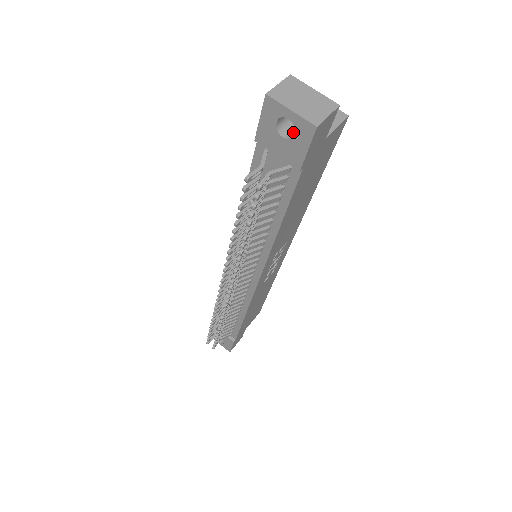
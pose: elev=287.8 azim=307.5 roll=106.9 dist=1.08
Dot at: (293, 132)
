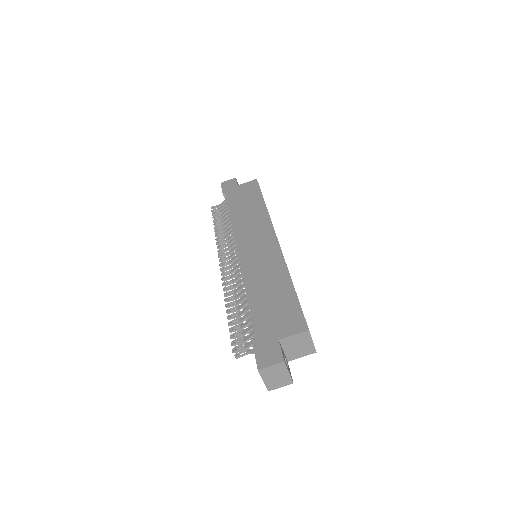
Dot at: occluded
